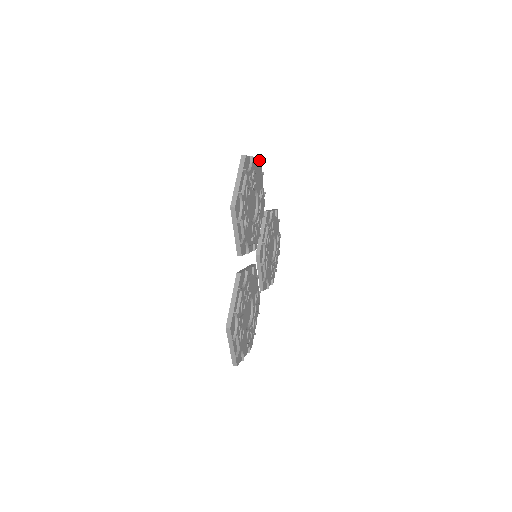
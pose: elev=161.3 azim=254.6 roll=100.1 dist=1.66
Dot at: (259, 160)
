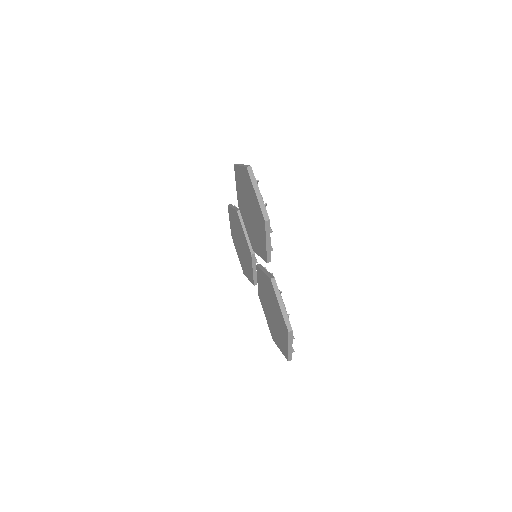
Dot at: occluded
